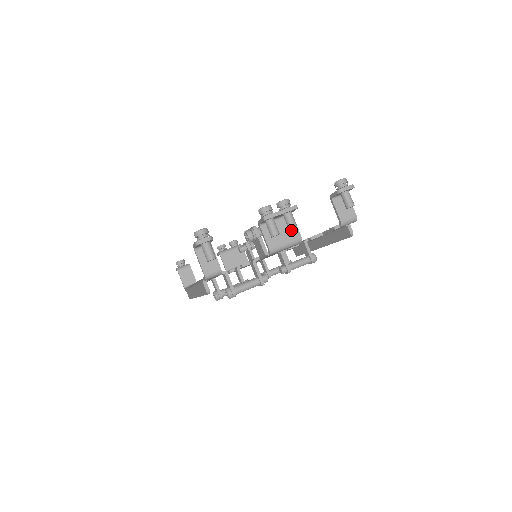
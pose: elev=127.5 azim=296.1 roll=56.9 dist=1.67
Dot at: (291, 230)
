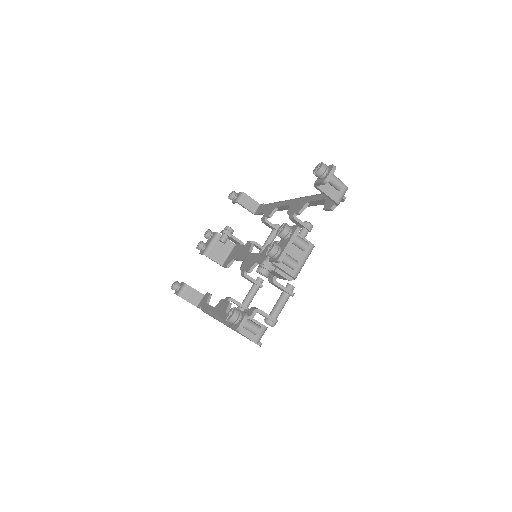
Dot at: occluded
